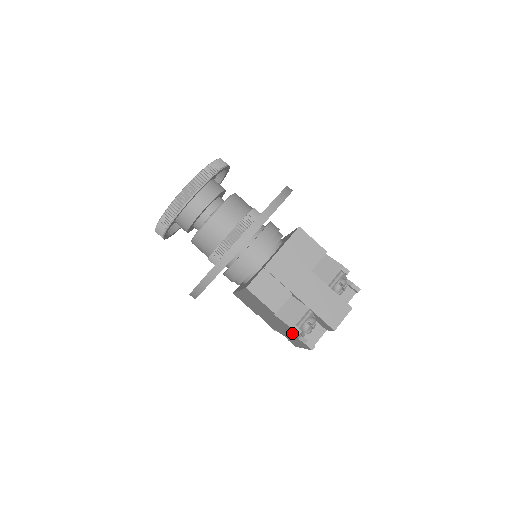
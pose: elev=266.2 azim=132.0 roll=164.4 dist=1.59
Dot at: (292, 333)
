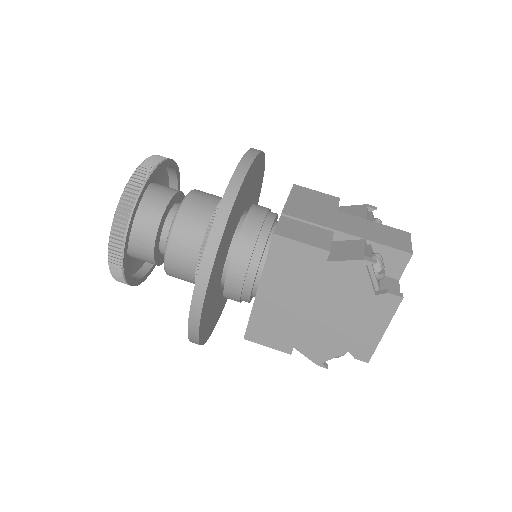
Dot at: (362, 289)
